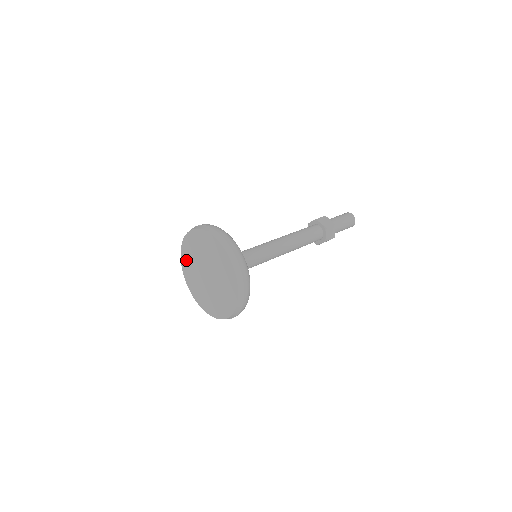
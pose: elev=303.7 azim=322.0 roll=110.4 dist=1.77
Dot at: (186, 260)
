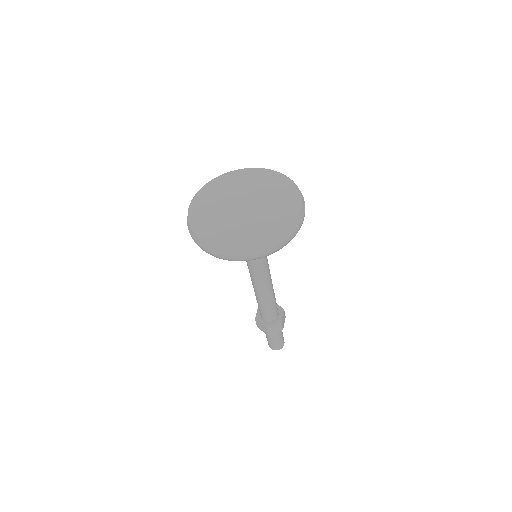
Dot at: (205, 197)
